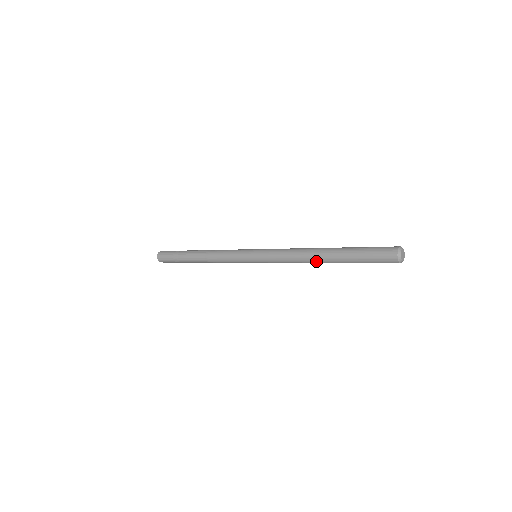
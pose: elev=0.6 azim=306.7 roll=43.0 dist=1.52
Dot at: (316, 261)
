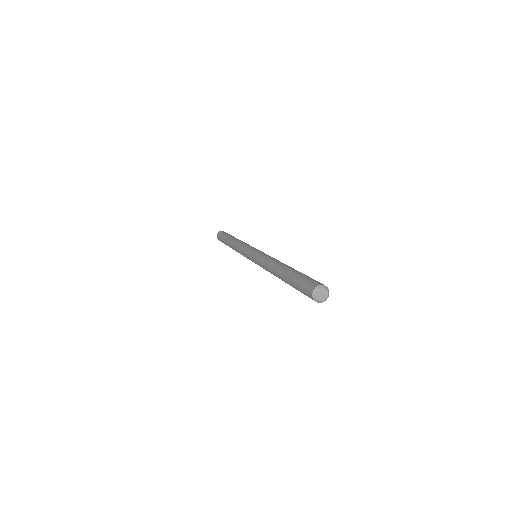
Dot at: occluded
